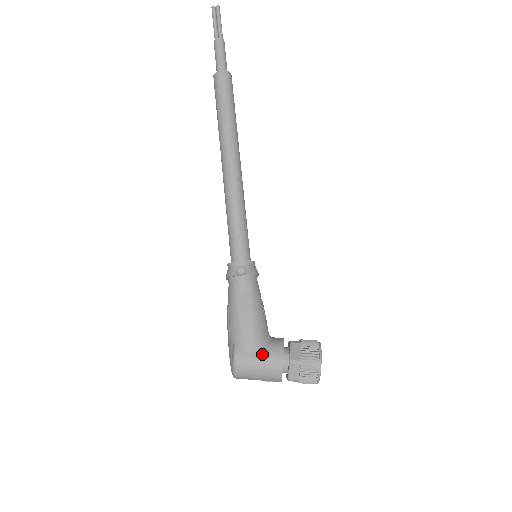
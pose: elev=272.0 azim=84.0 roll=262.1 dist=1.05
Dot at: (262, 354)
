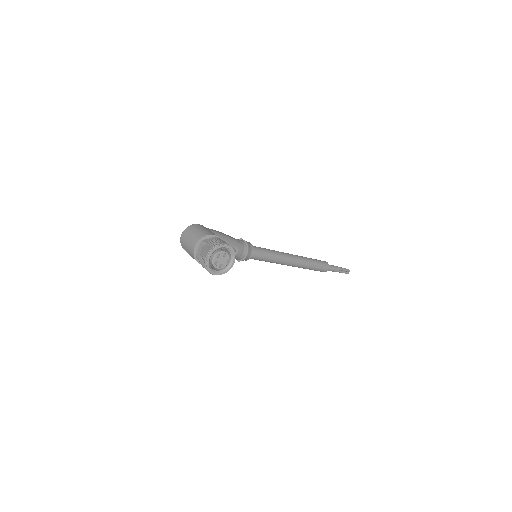
Dot at: (211, 231)
